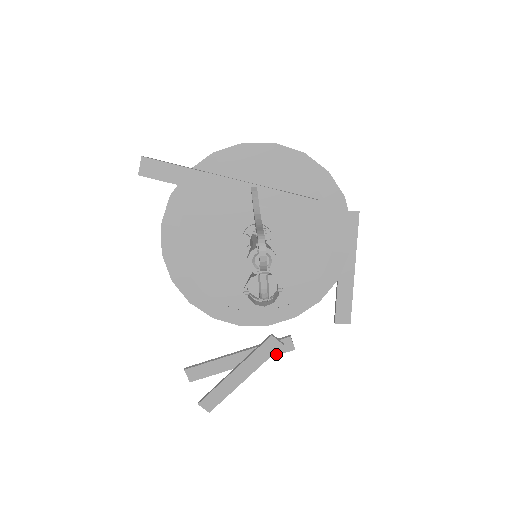
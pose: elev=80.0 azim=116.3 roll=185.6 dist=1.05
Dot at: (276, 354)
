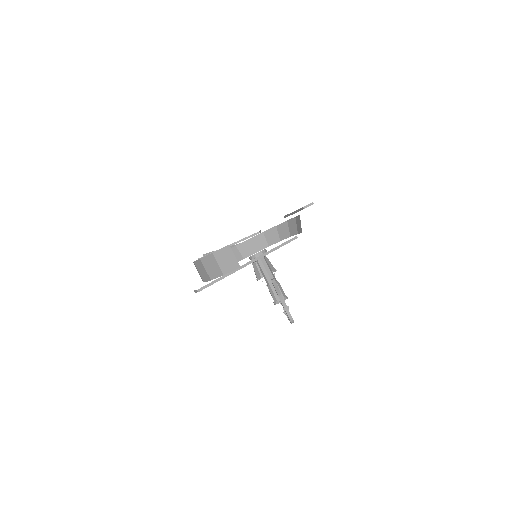
Dot at: occluded
